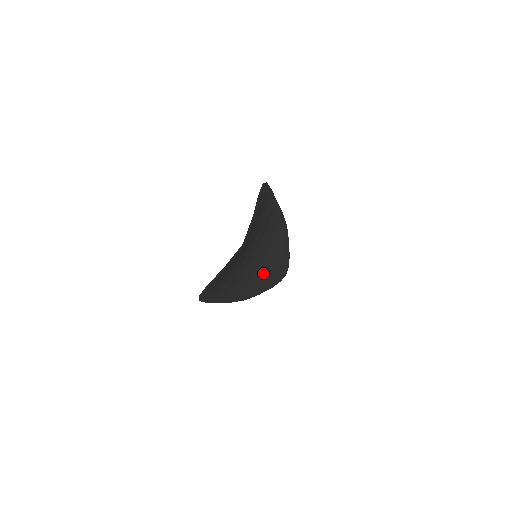
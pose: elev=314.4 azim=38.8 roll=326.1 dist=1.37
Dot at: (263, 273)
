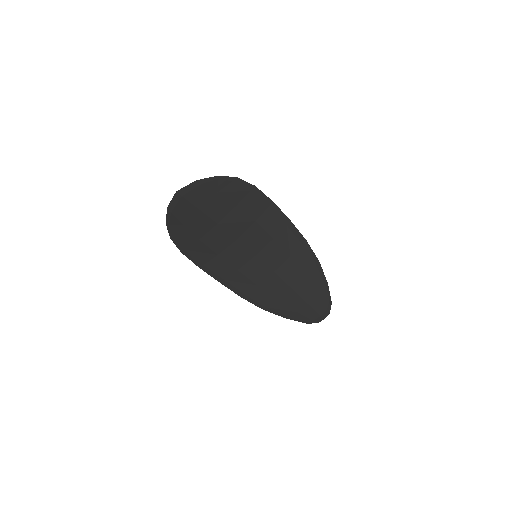
Dot at: (281, 290)
